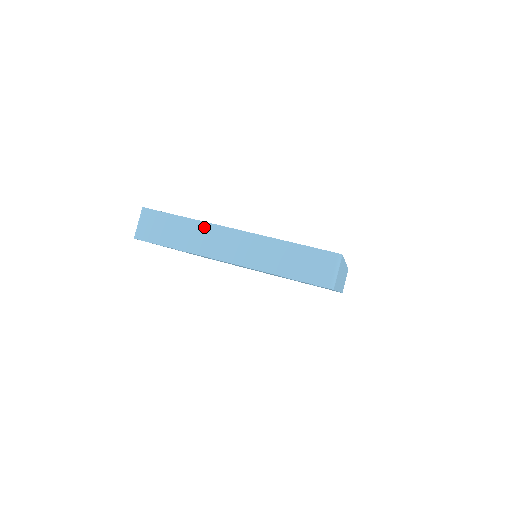
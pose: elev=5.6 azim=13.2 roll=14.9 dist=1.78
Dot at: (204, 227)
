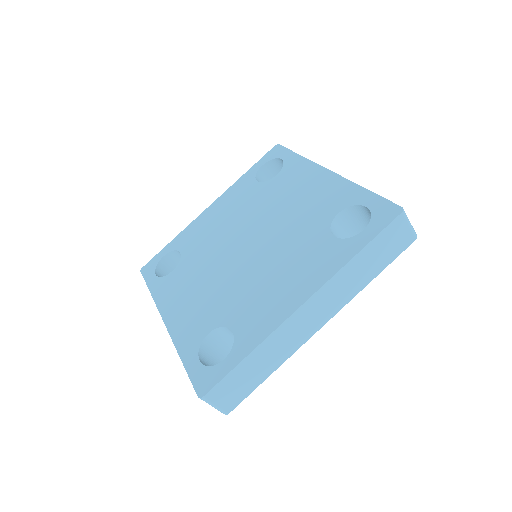
Dot at: (275, 337)
